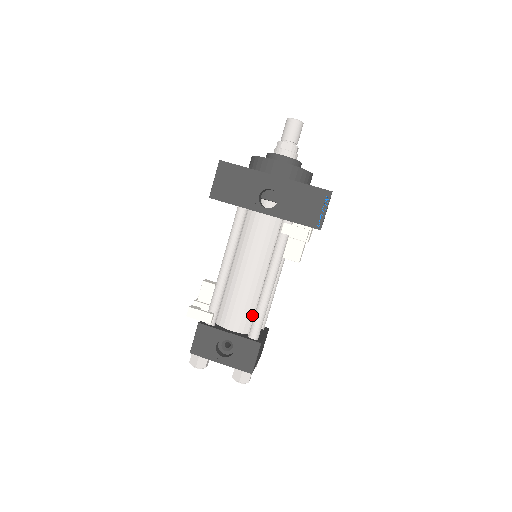
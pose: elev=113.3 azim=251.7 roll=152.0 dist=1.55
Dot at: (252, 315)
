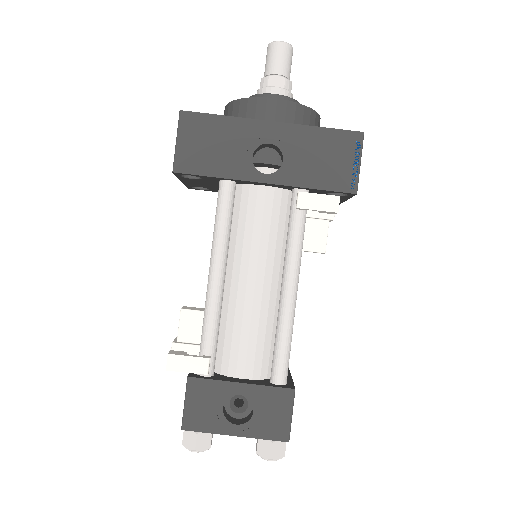
Dot at: (269, 347)
